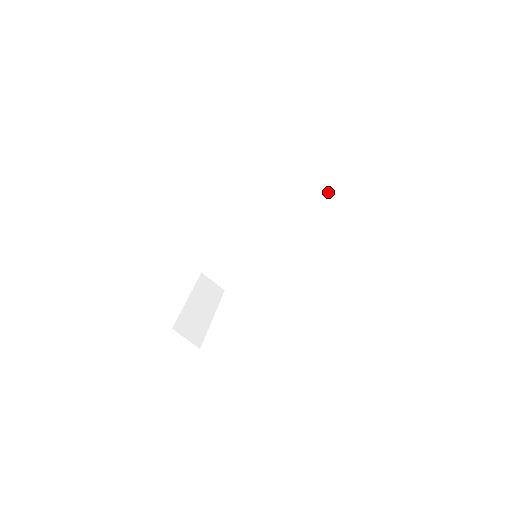
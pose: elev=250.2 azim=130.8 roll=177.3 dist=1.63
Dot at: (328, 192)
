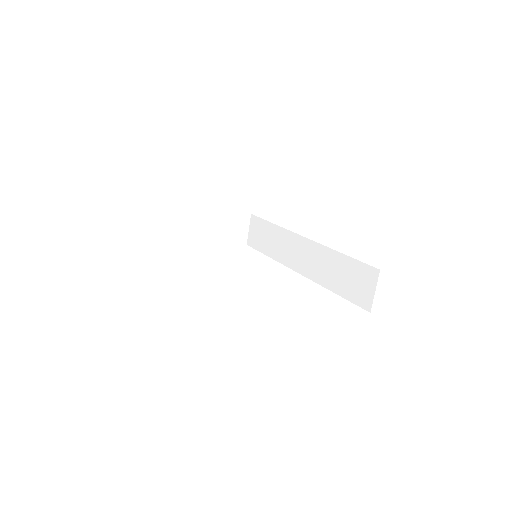
Dot at: (357, 303)
